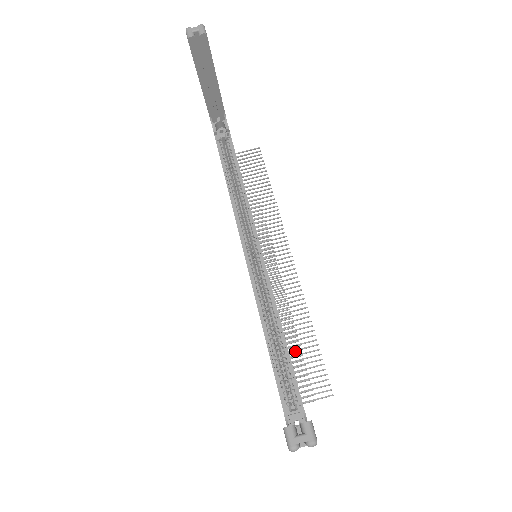
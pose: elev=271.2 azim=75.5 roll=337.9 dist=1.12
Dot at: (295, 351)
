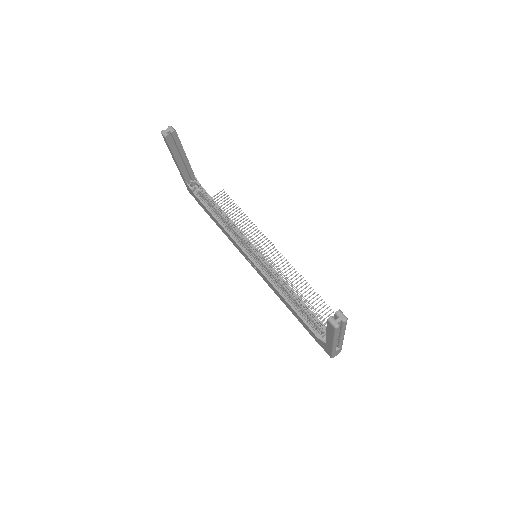
Dot at: occluded
